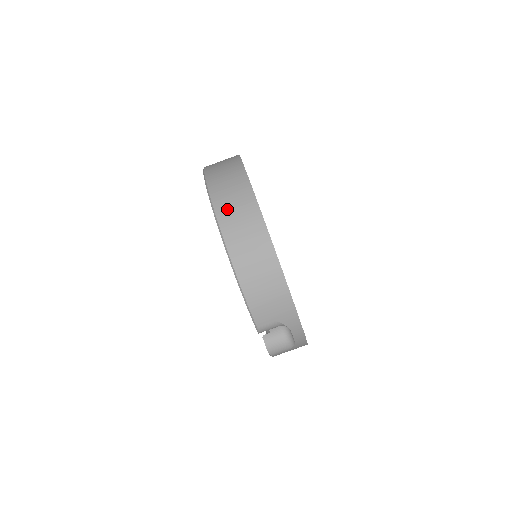
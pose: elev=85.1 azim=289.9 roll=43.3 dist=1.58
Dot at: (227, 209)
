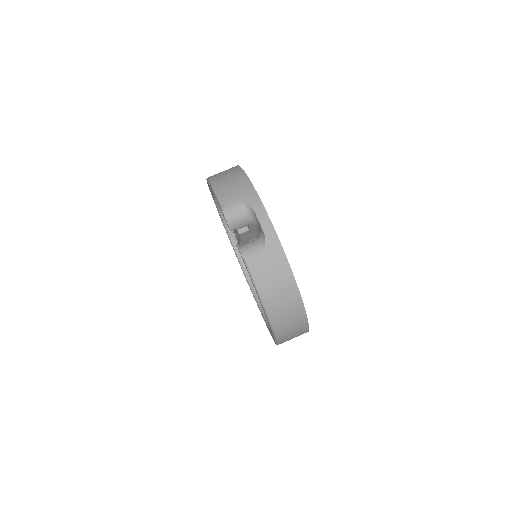
Dot at: occluded
